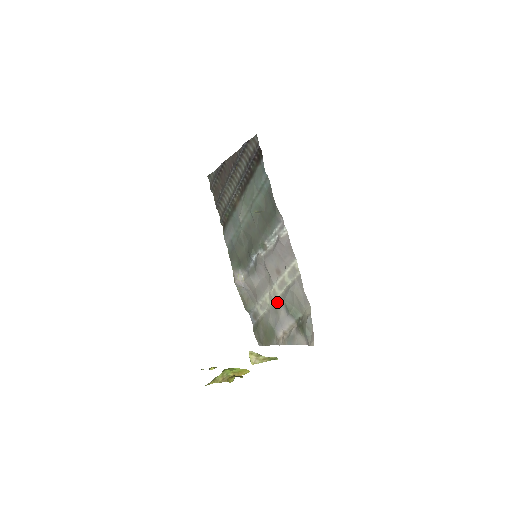
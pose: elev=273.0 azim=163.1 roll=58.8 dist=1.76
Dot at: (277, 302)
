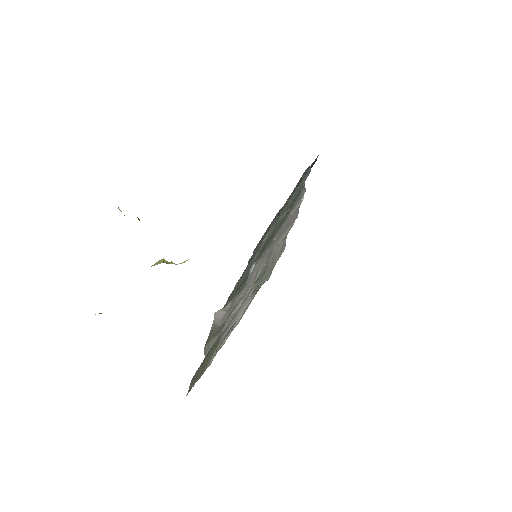
Dot at: occluded
